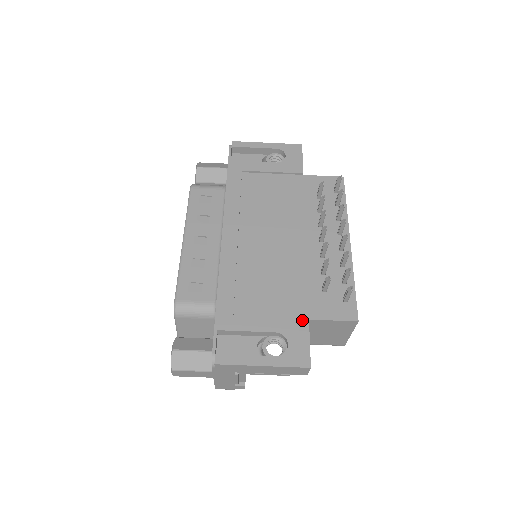
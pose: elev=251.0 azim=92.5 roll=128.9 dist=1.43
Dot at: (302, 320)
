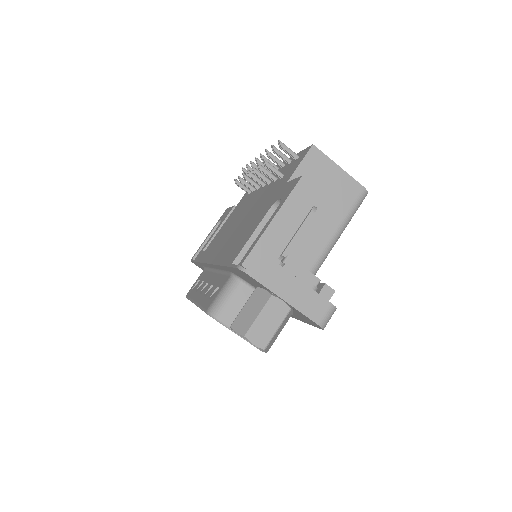
Dot at: (279, 190)
